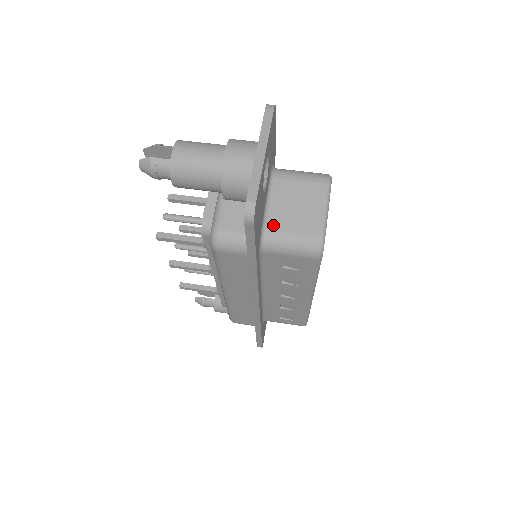
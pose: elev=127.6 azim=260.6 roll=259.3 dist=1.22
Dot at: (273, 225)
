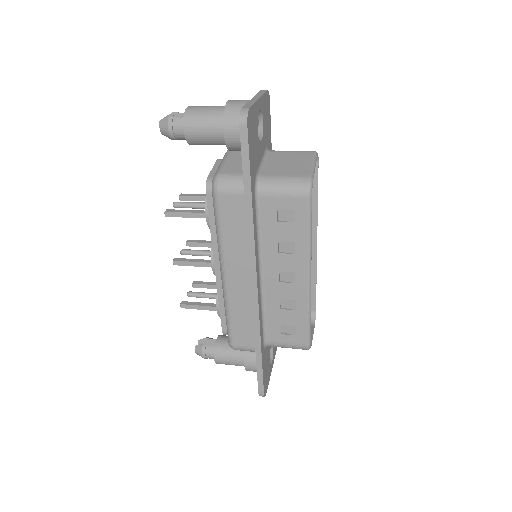
Dot at: (267, 173)
